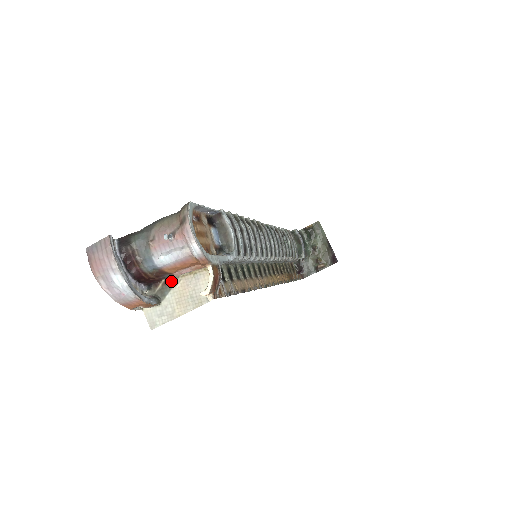
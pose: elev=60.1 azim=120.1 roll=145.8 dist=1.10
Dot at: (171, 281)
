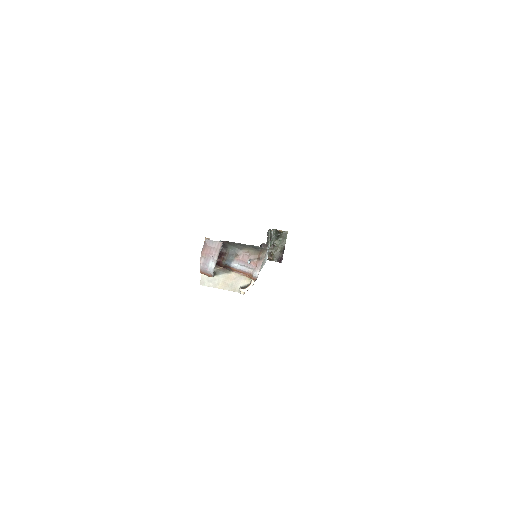
Dot at: (227, 270)
